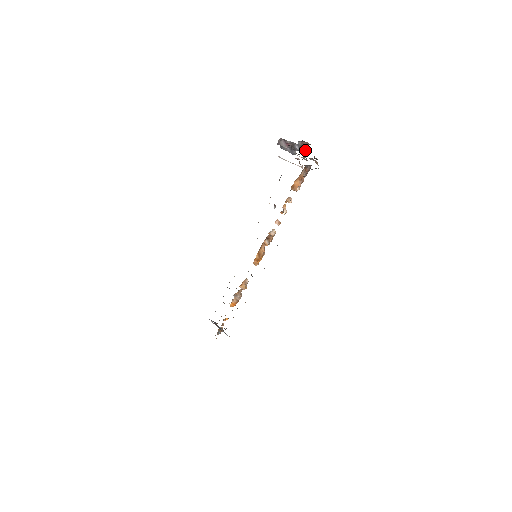
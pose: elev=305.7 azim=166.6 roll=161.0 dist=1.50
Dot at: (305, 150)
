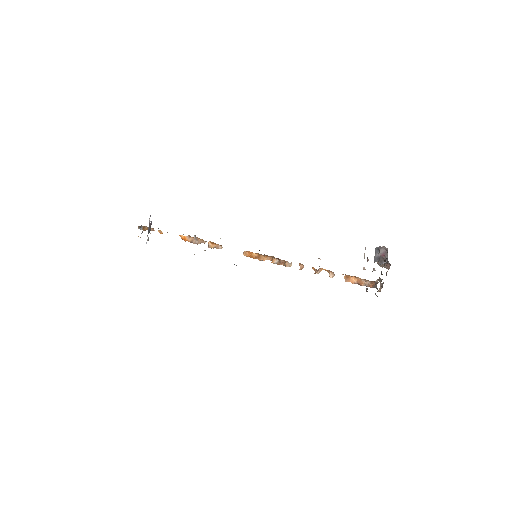
Dot at: (381, 266)
